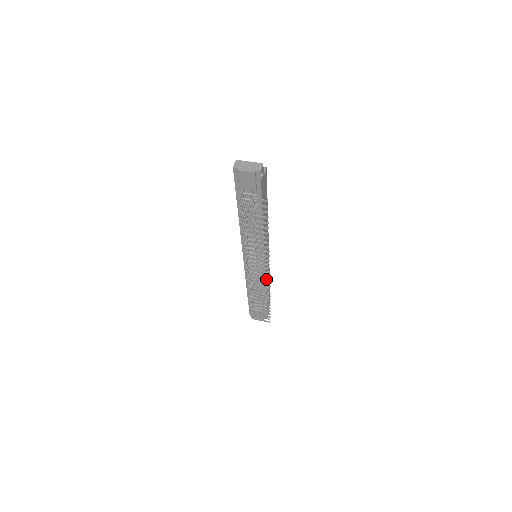
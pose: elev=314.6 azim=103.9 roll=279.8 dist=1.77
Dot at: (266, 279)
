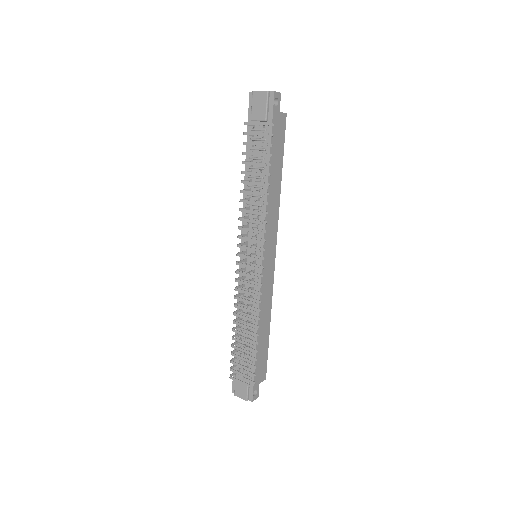
Dot at: (258, 284)
